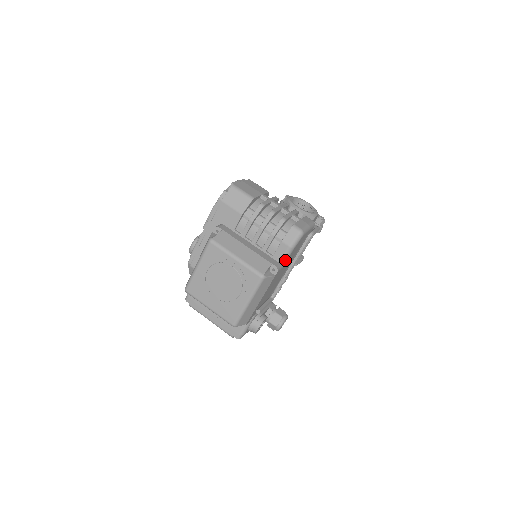
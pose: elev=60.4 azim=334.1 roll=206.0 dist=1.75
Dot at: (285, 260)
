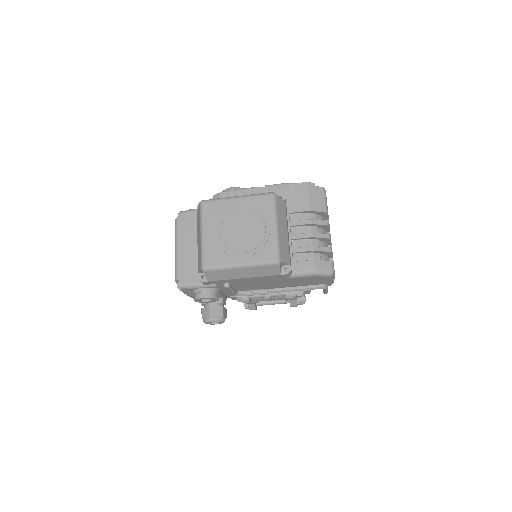
Dot at: (298, 275)
